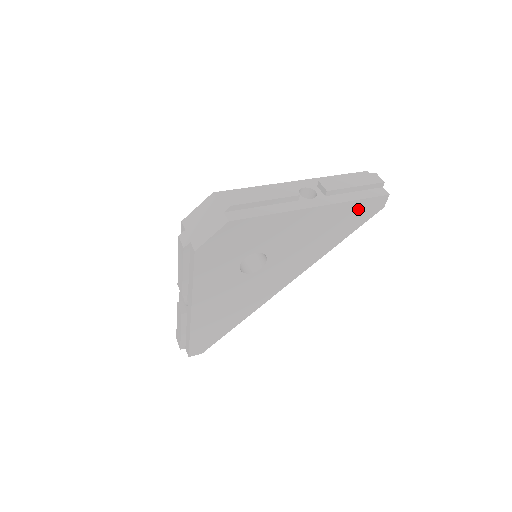
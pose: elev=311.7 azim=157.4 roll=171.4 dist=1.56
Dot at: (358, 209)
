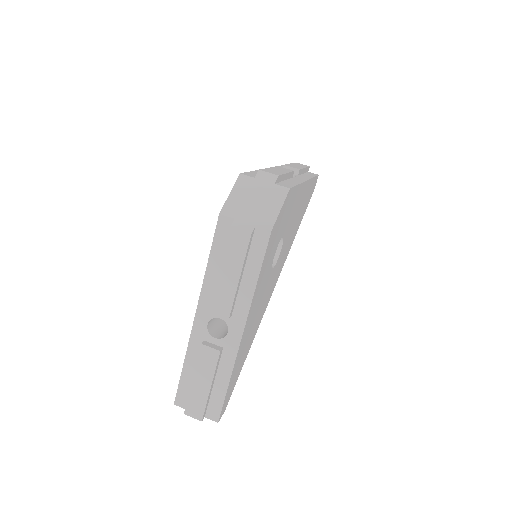
Dot at: (311, 188)
